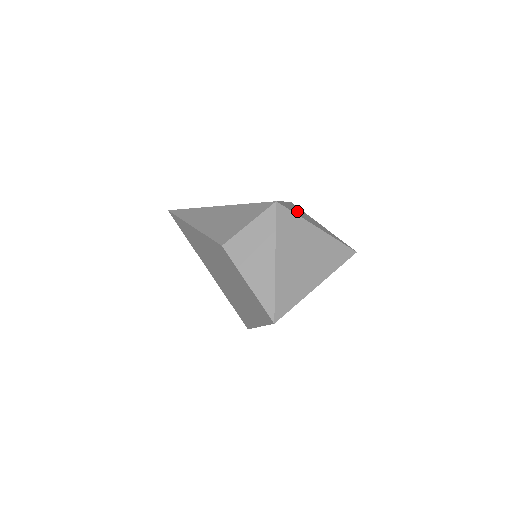
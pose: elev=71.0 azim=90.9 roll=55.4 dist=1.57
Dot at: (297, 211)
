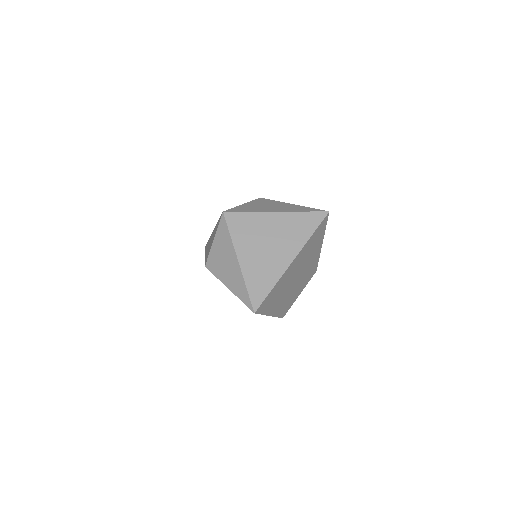
Dot at: (255, 206)
